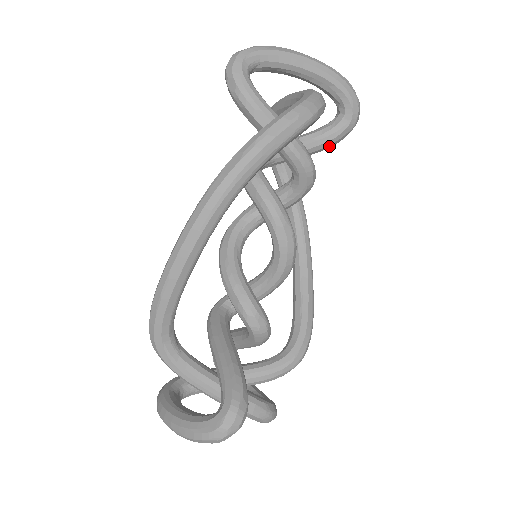
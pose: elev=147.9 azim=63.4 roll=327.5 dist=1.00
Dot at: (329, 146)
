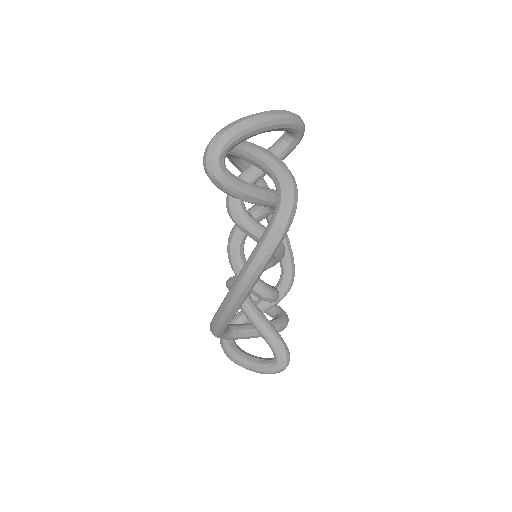
Dot at: (284, 157)
